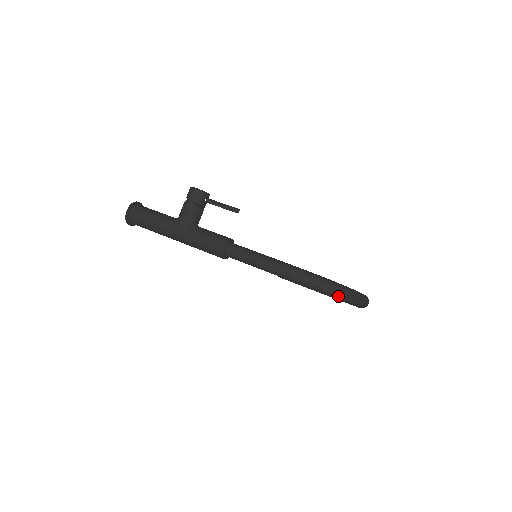
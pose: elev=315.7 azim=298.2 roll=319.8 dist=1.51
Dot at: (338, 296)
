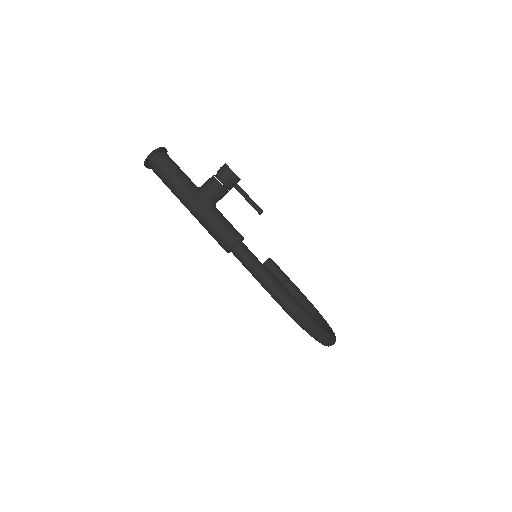
Dot at: (315, 337)
